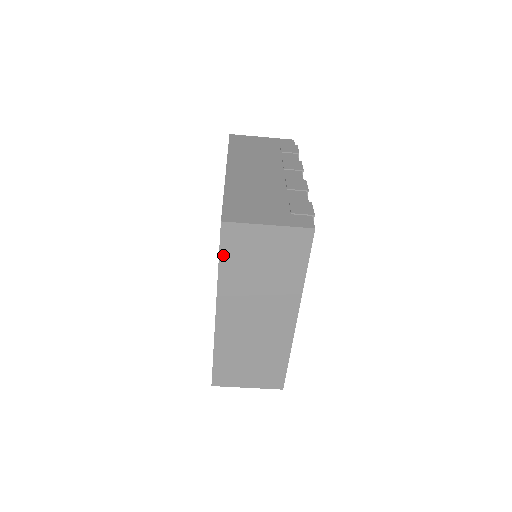
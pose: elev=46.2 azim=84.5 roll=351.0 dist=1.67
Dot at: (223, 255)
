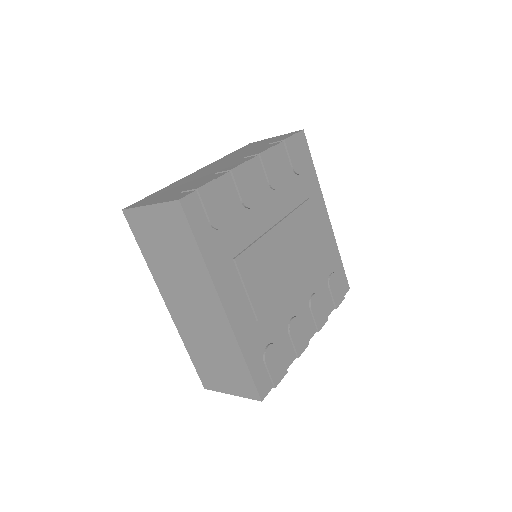
Dot at: (139, 243)
